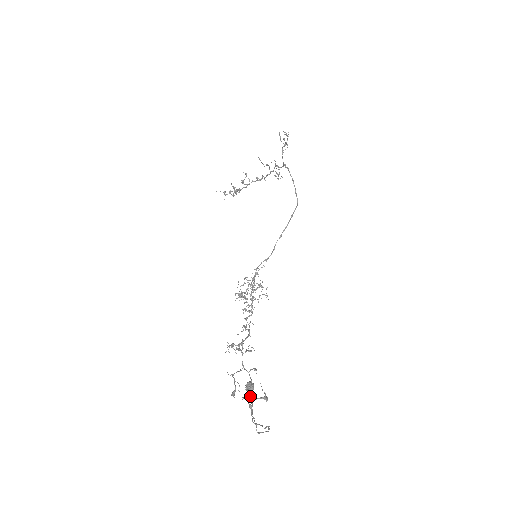
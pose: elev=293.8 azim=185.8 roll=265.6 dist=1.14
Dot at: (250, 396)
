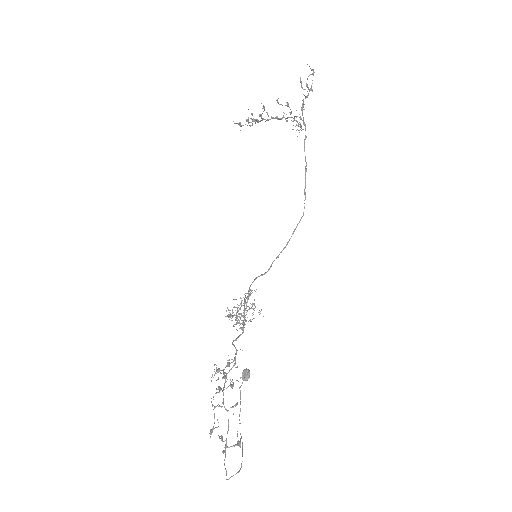
Dot at: (224, 441)
